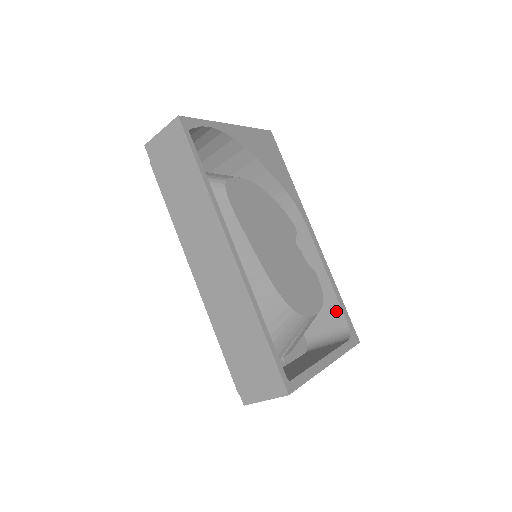
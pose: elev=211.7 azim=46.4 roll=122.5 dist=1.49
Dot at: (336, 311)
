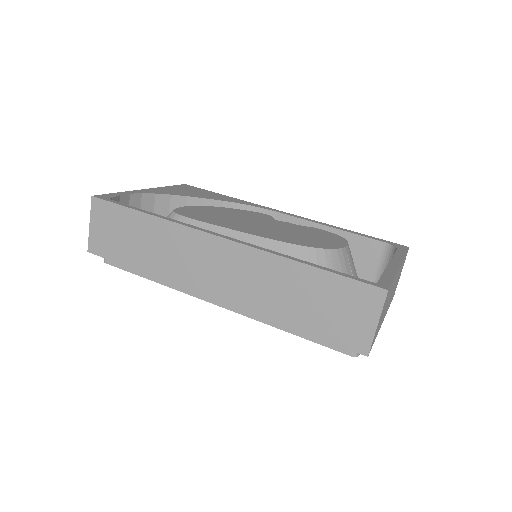
Dot at: (364, 244)
